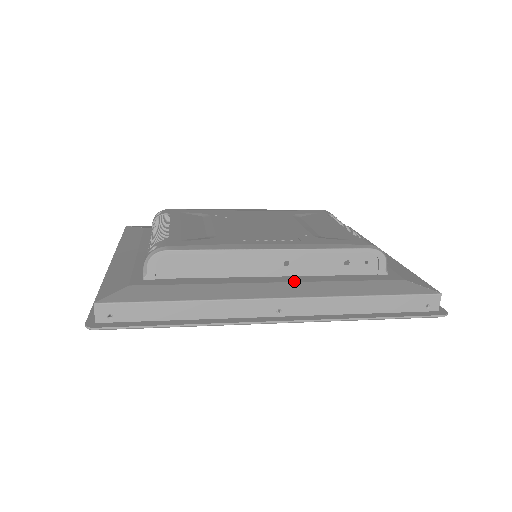
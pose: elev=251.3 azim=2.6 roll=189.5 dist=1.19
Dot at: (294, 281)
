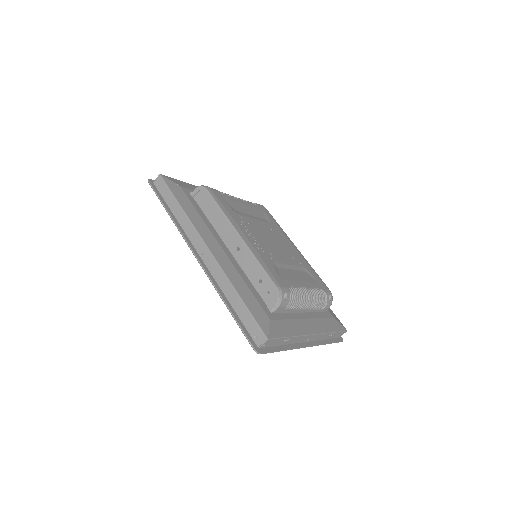
Dot at: (229, 257)
